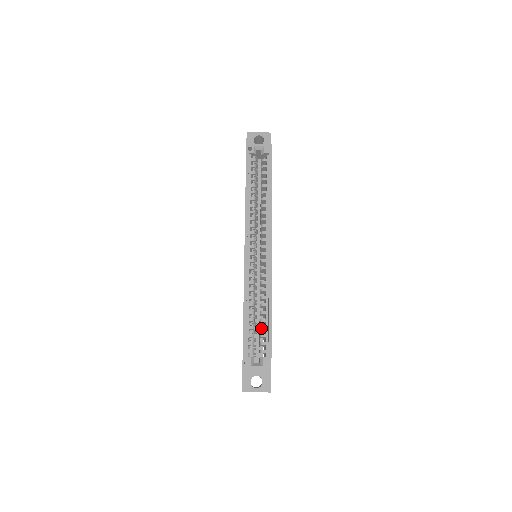
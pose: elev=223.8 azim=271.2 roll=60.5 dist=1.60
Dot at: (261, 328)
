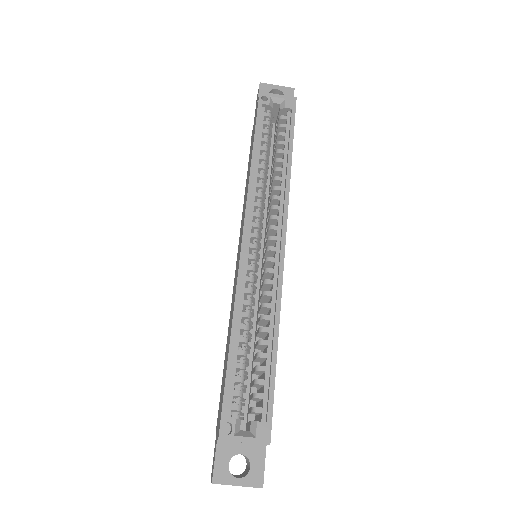
Dot at: (257, 368)
